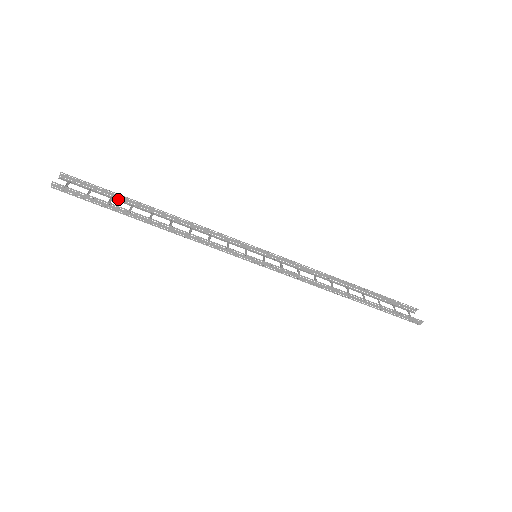
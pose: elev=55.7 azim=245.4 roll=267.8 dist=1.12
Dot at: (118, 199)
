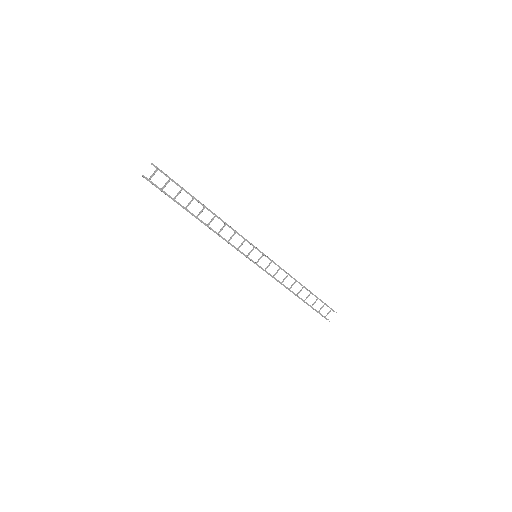
Dot at: (186, 191)
